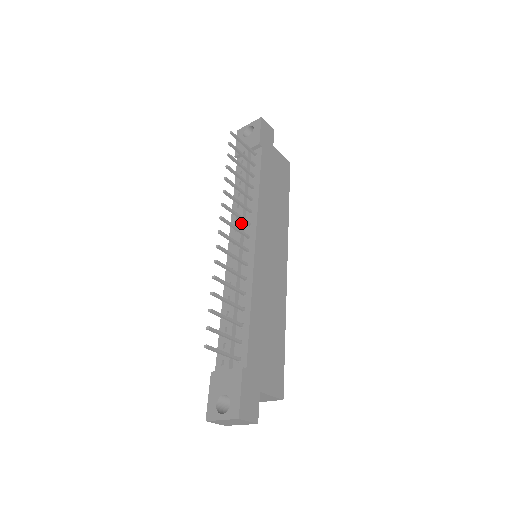
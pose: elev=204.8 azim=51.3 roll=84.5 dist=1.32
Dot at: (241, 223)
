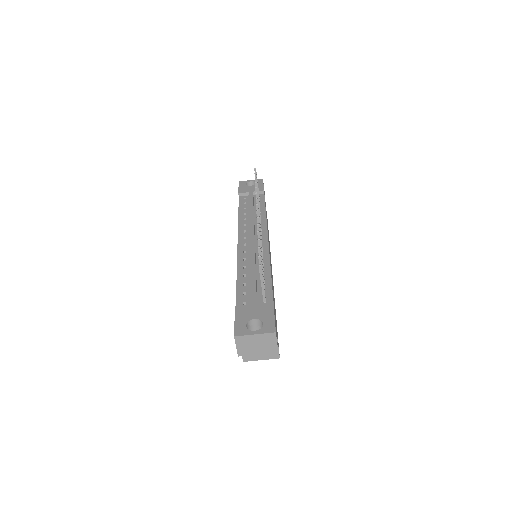
Dot at: occluded
